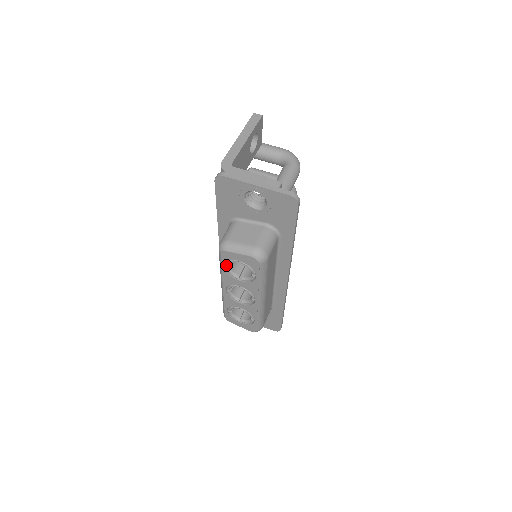
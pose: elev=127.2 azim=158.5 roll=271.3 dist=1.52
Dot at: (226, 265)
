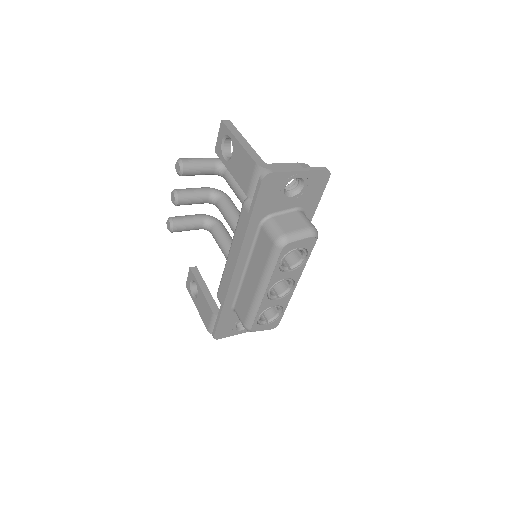
Dot at: (282, 260)
